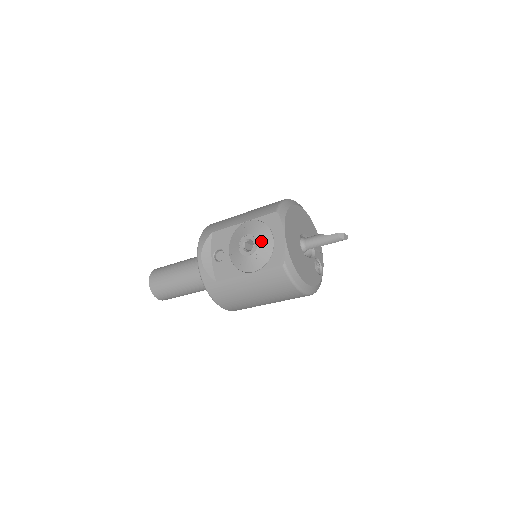
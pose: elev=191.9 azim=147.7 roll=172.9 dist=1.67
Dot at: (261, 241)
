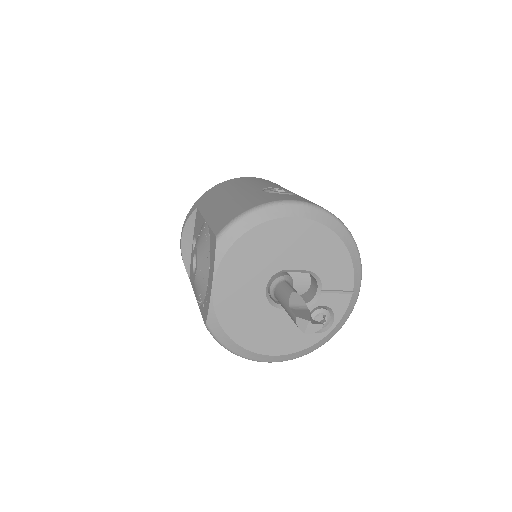
Dot at: (199, 270)
